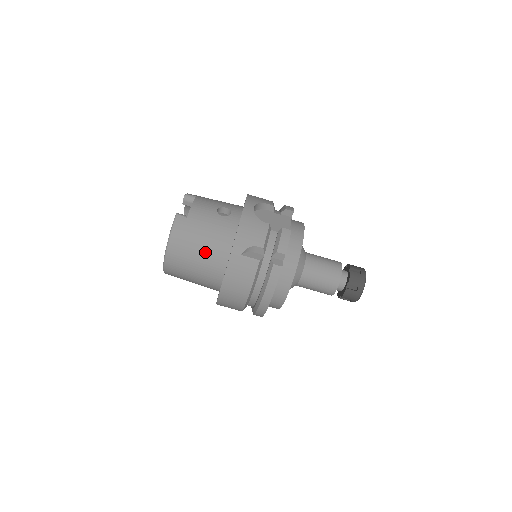
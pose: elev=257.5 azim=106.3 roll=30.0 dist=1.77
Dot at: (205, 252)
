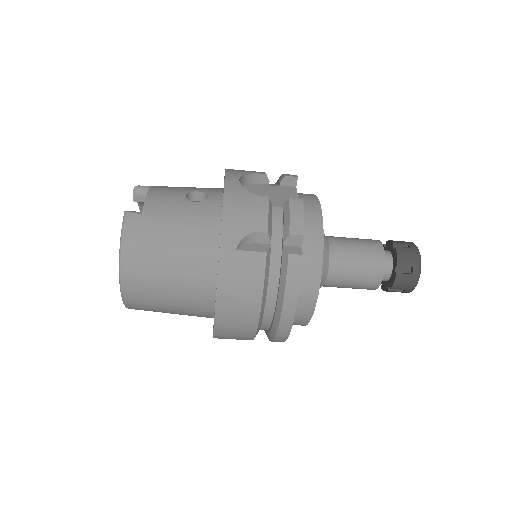
Dot at: (180, 260)
